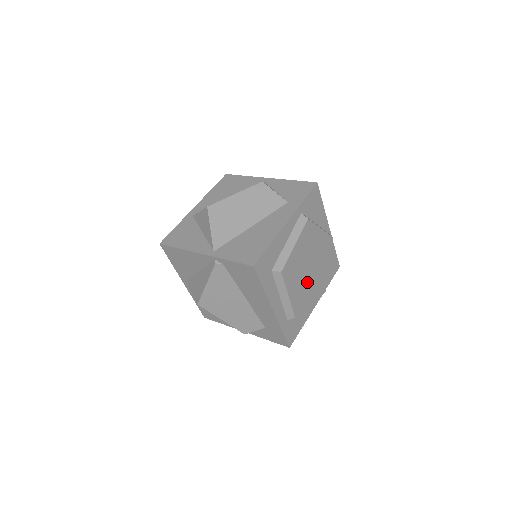
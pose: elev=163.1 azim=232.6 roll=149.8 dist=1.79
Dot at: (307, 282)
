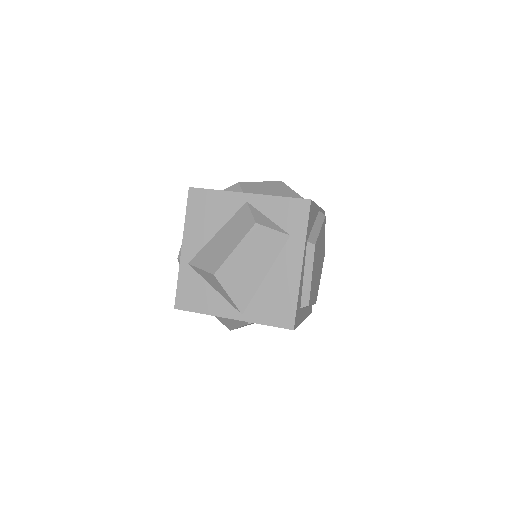
Dot at: (318, 274)
